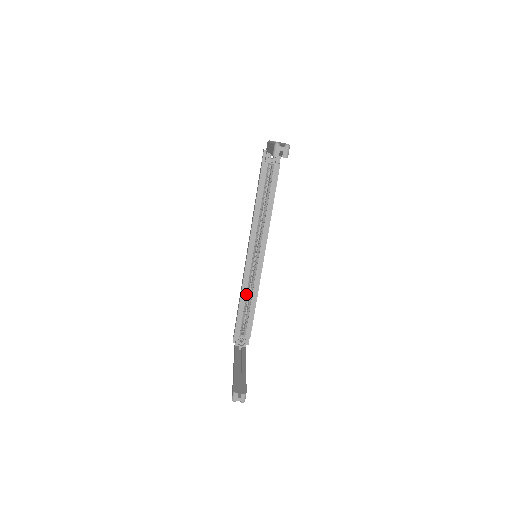
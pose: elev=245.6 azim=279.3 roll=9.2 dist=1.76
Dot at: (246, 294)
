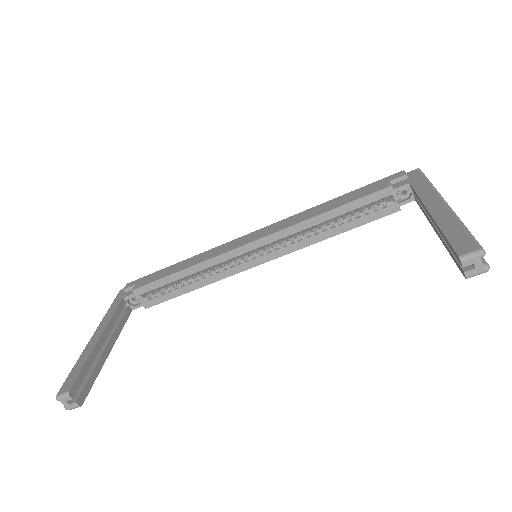
Dot at: (197, 272)
